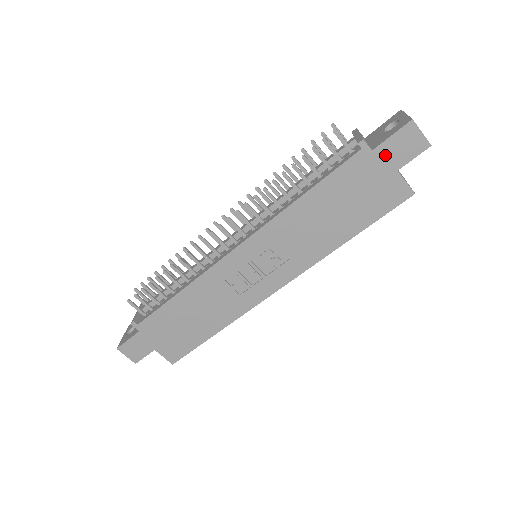
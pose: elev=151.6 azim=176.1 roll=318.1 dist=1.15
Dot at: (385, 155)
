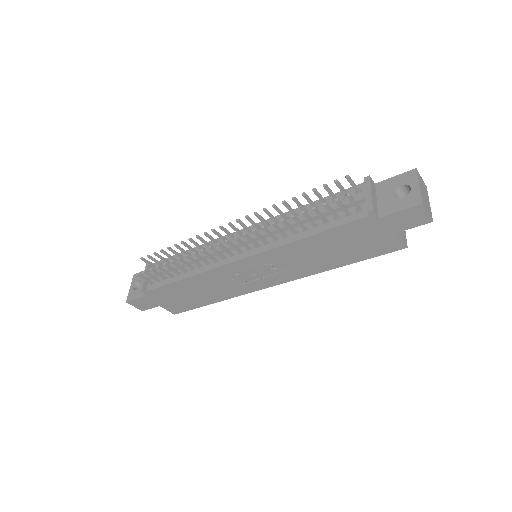
Dot at: (389, 222)
